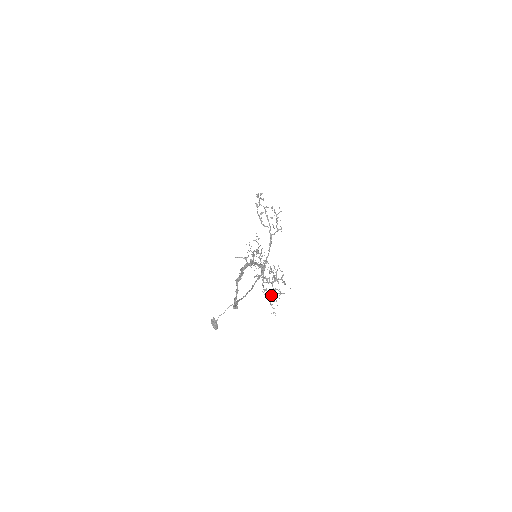
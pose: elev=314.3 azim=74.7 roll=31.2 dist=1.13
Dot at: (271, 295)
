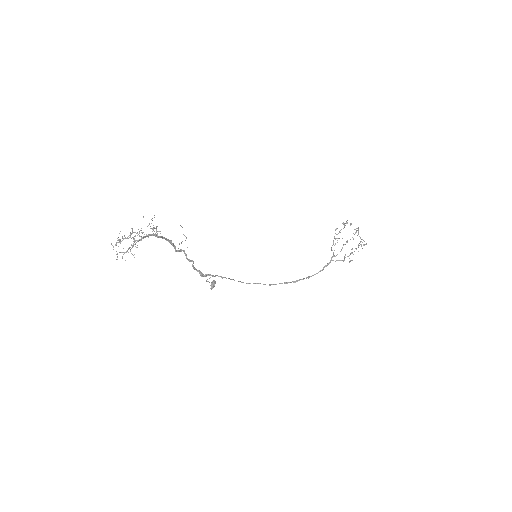
Dot at: (124, 252)
